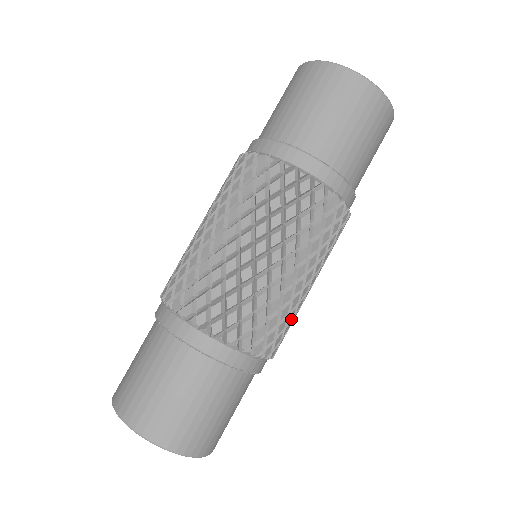
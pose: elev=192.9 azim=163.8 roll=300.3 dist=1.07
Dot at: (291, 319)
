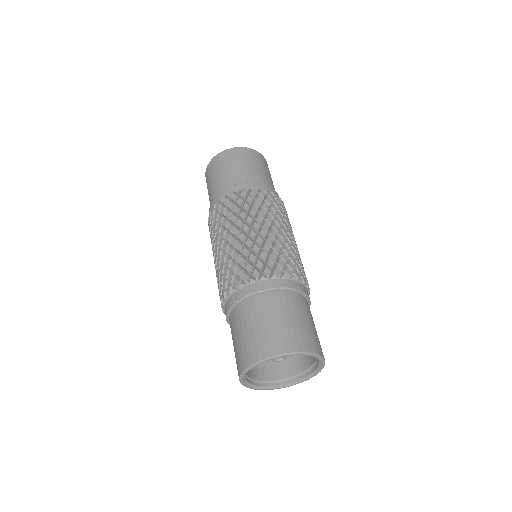
Dot at: occluded
